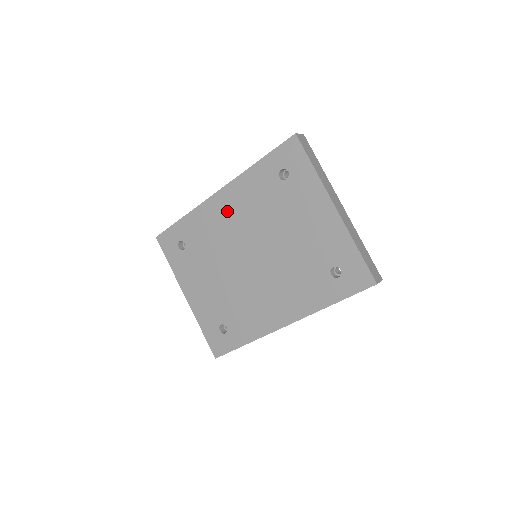
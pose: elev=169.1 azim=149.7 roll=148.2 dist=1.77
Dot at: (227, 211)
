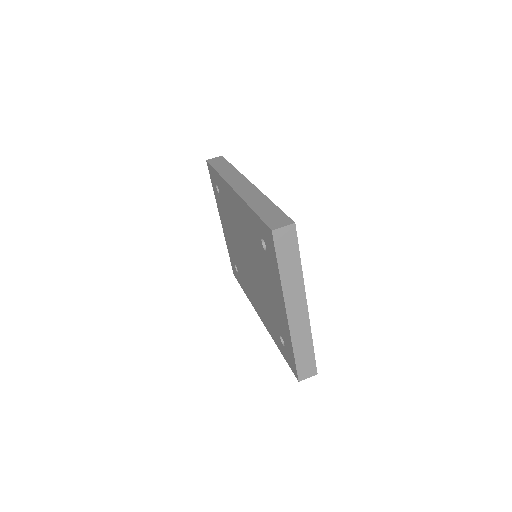
Dot at: (236, 210)
